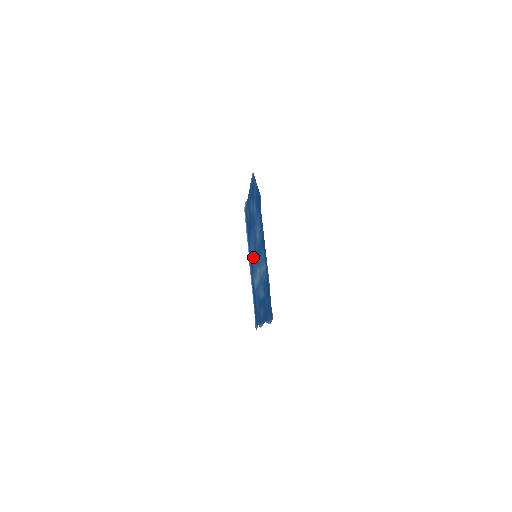
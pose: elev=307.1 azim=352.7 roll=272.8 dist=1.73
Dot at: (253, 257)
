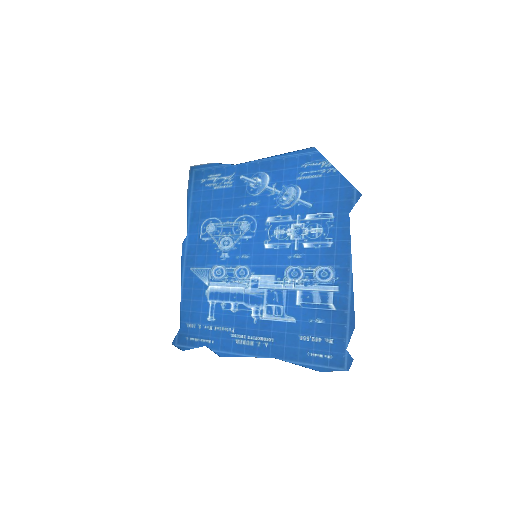
Dot at: (226, 250)
